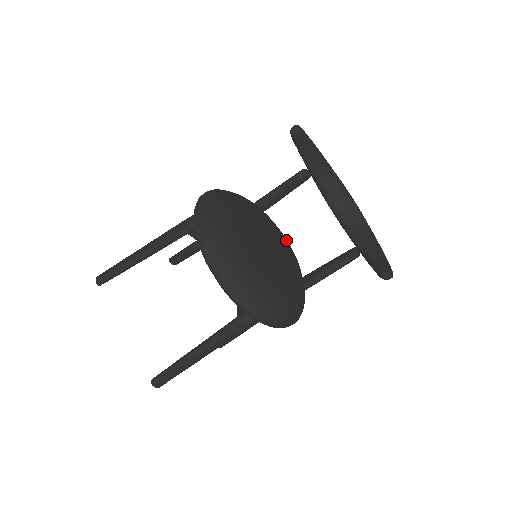
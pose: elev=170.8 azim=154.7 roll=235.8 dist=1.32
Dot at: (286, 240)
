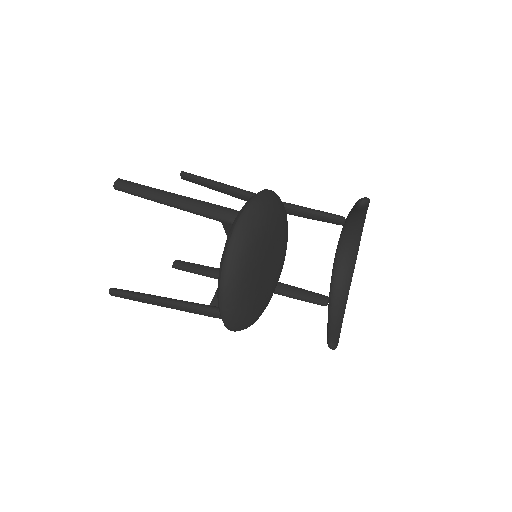
Dot at: occluded
